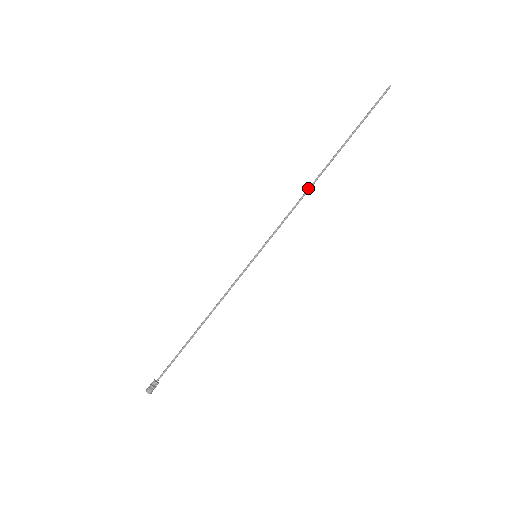
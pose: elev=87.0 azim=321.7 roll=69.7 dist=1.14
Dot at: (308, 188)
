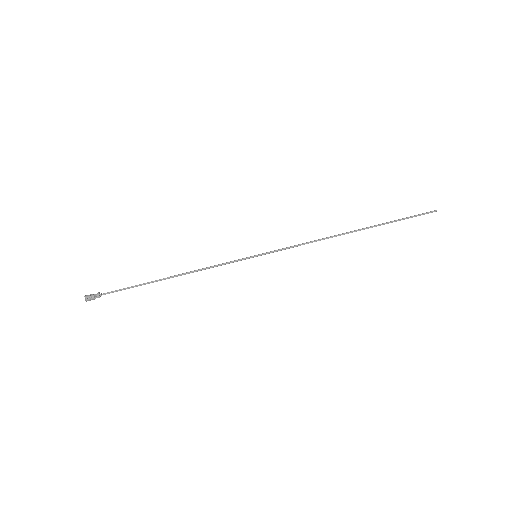
Dot at: (331, 237)
